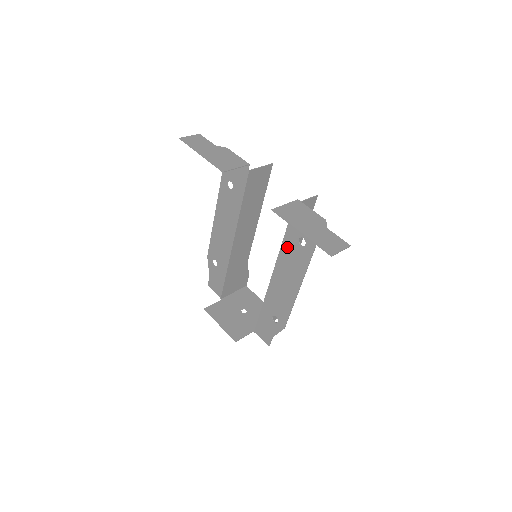
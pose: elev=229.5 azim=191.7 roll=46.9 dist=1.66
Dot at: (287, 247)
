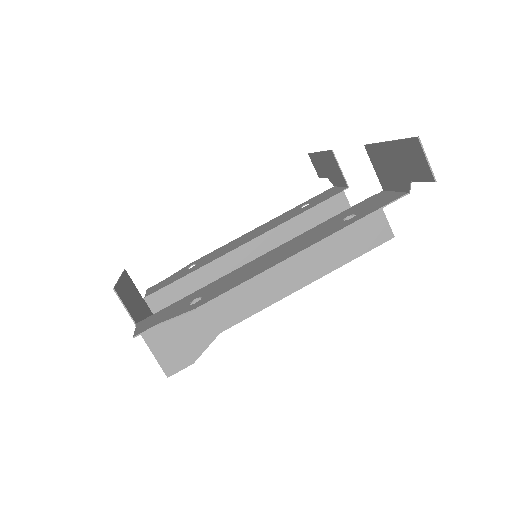
Dot at: (320, 227)
